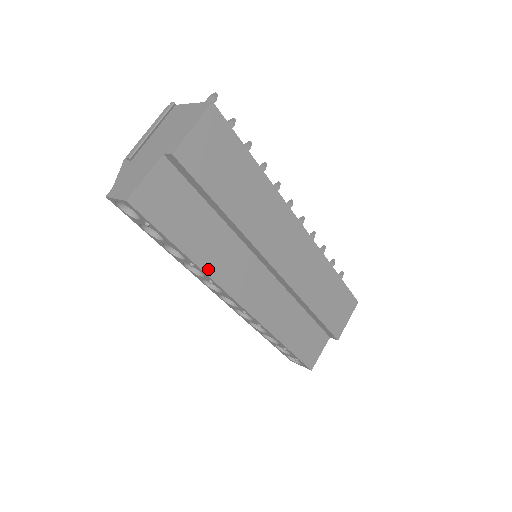
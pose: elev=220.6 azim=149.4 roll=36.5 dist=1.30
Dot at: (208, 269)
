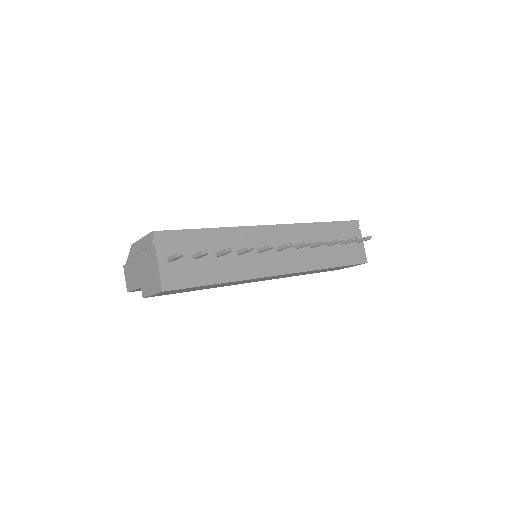
Dot at: occluded
